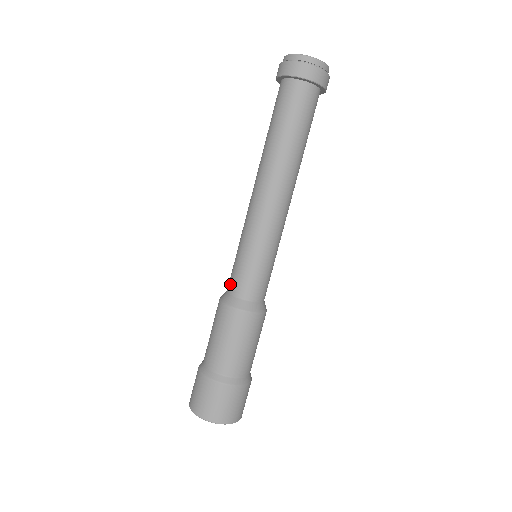
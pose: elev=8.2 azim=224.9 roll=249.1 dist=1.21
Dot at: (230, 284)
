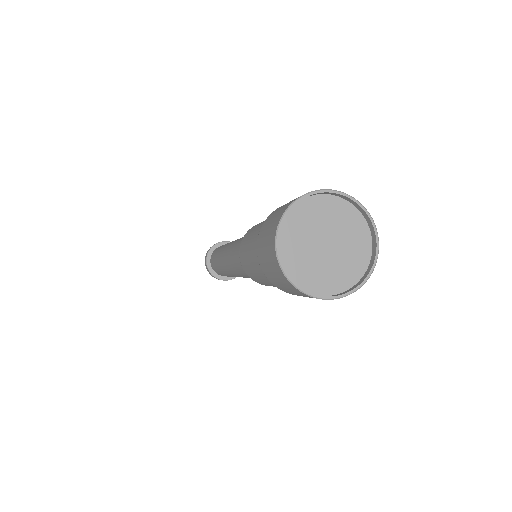
Dot at: occluded
